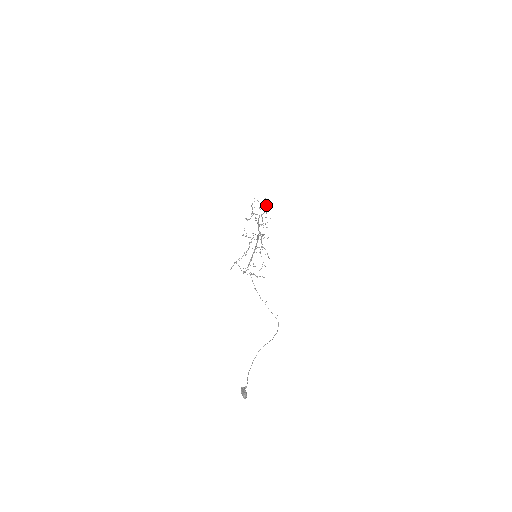
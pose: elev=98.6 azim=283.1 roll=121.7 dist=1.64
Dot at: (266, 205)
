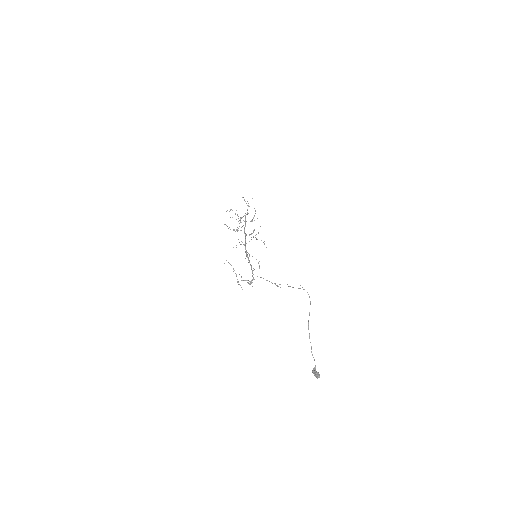
Dot at: (245, 201)
